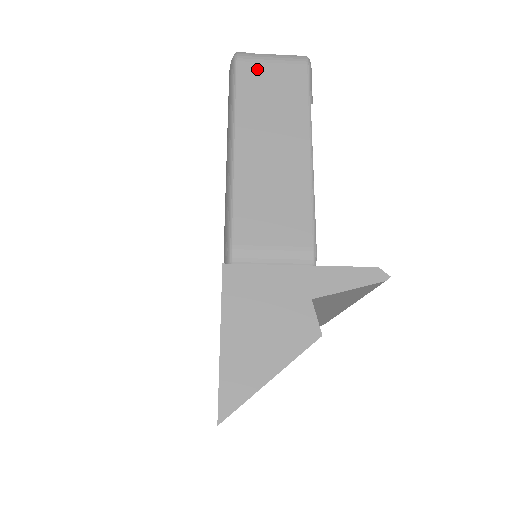
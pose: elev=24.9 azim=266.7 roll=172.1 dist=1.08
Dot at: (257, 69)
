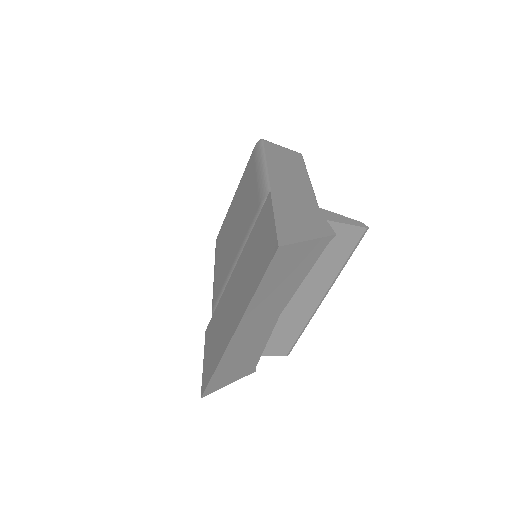
Dot at: (274, 146)
